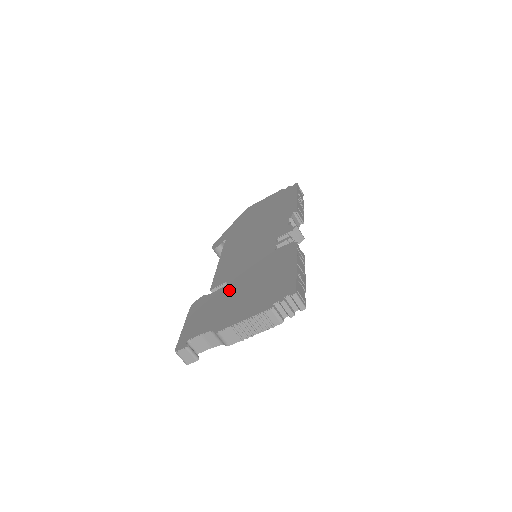
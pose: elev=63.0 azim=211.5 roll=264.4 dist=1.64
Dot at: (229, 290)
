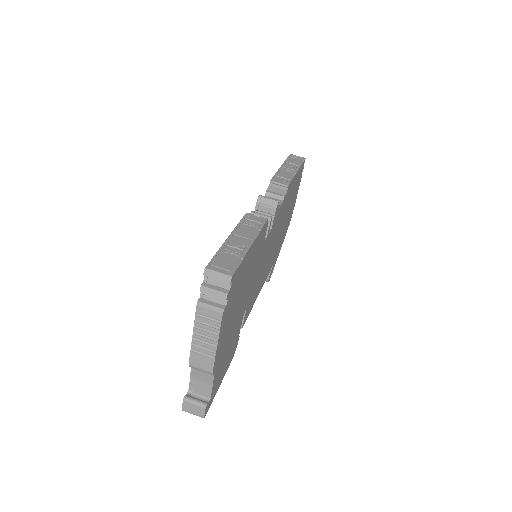
Dot at: occluded
